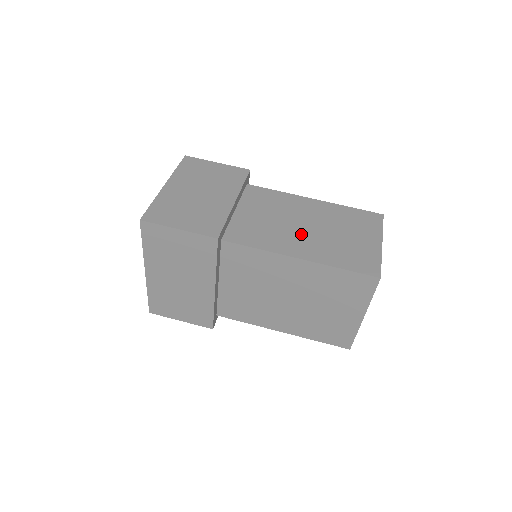
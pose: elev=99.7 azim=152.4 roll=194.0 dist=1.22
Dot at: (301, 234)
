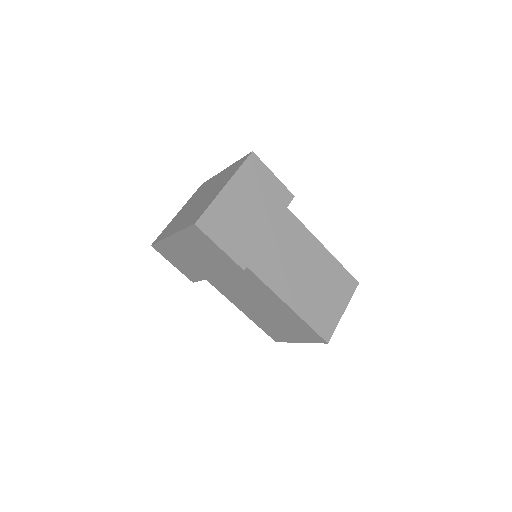
Dot at: (299, 281)
